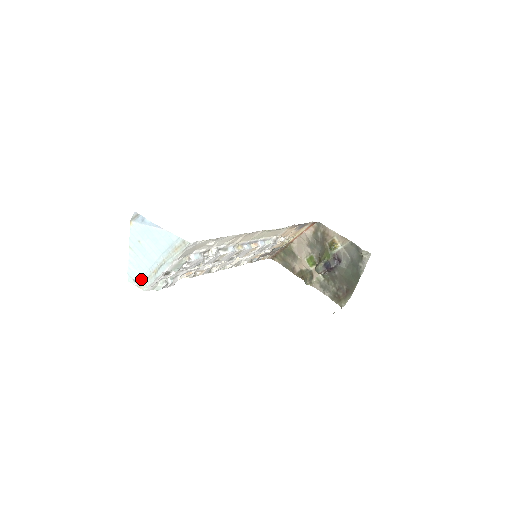
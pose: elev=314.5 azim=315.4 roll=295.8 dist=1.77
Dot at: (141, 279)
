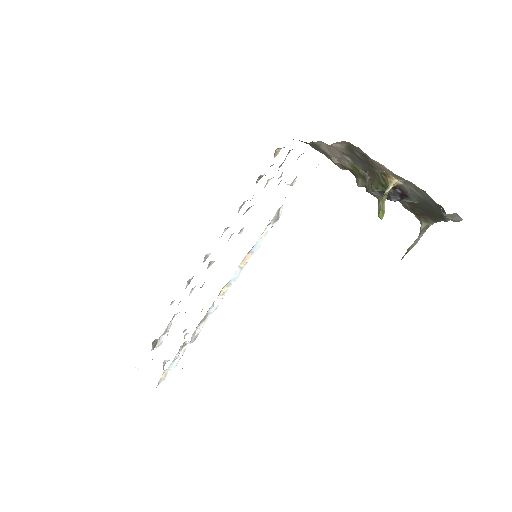
Dot at: occluded
